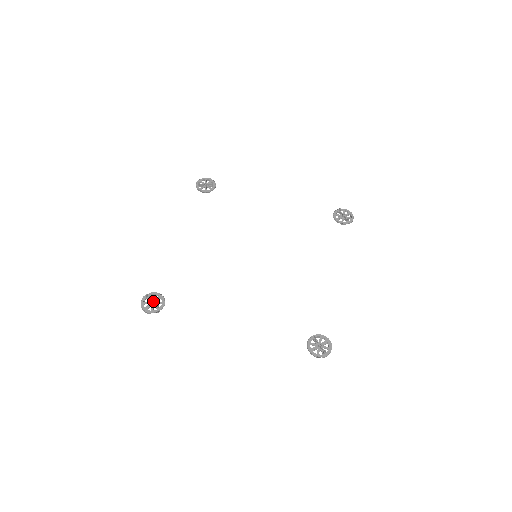
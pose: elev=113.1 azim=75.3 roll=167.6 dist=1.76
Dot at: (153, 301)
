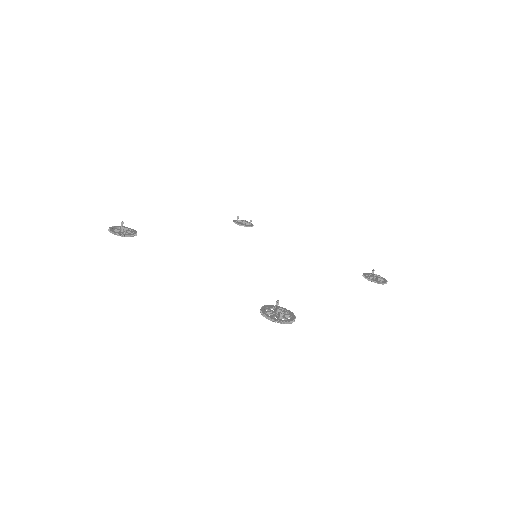
Dot at: occluded
